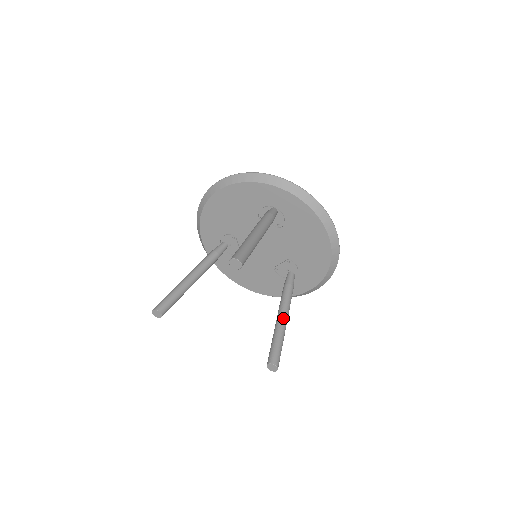
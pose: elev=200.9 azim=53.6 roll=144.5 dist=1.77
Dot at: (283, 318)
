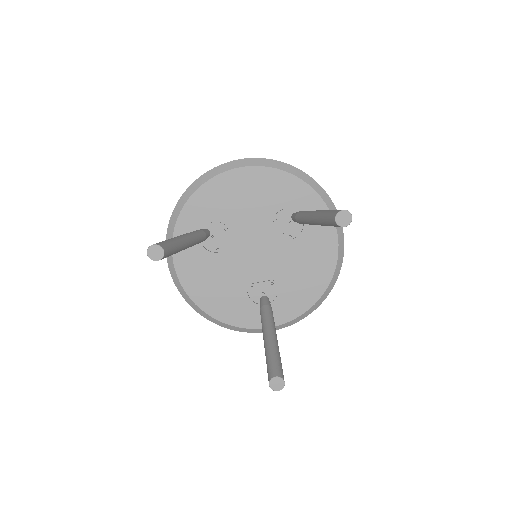
Dot at: (276, 335)
